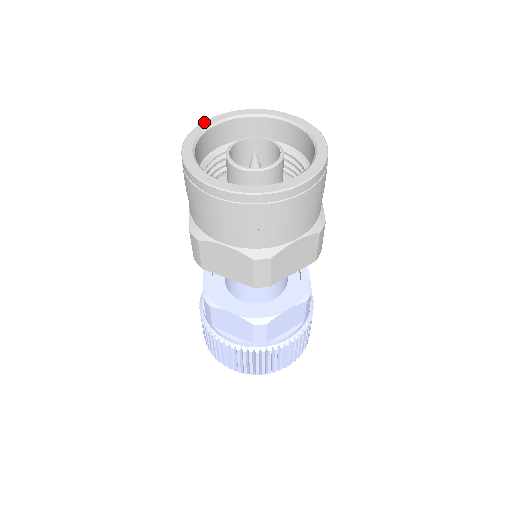
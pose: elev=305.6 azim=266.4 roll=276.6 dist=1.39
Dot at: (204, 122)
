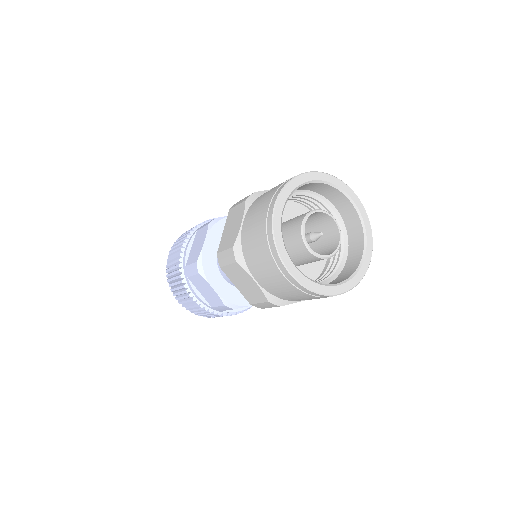
Dot at: (274, 224)
